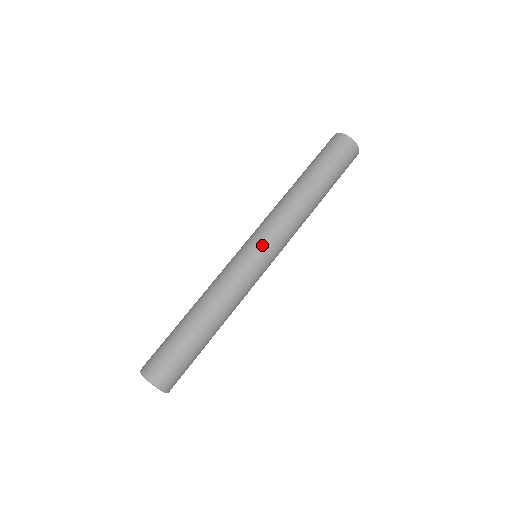
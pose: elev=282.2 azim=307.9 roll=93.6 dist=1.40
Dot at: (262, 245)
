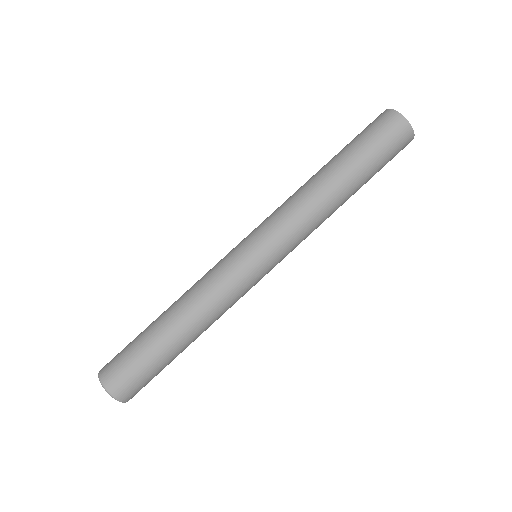
Dot at: (270, 255)
